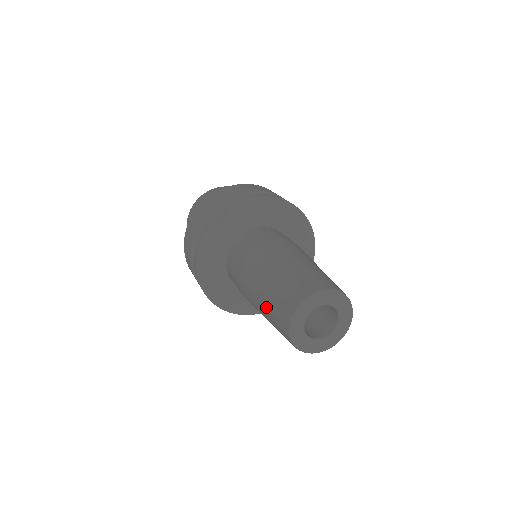
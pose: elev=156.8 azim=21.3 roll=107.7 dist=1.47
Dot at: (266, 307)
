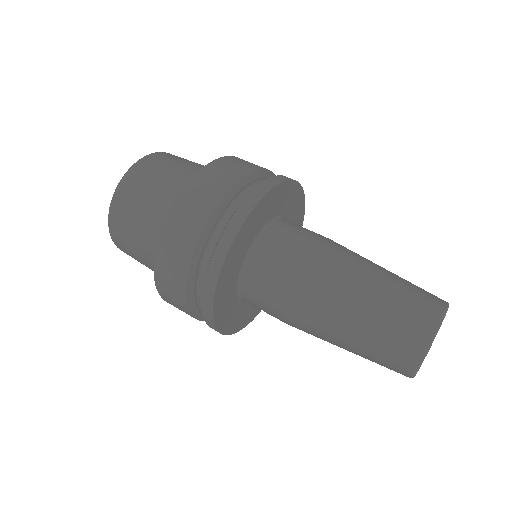
Dot at: (367, 331)
